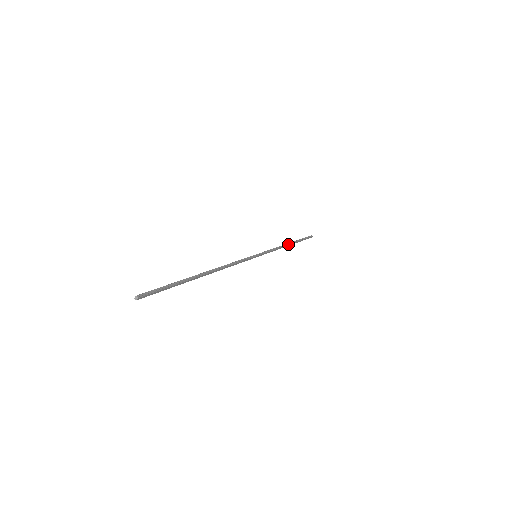
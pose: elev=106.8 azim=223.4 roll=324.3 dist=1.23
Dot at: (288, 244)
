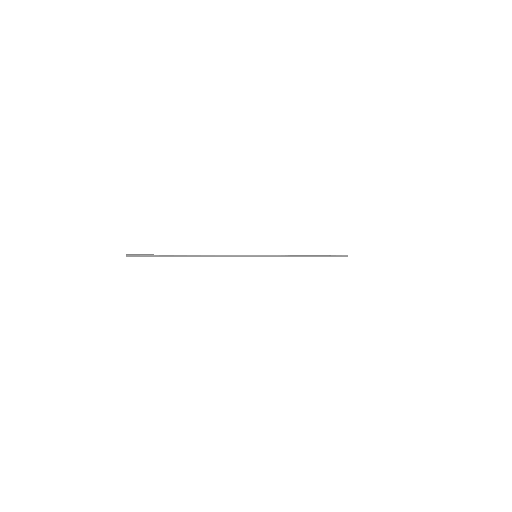
Dot at: (304, 255)
